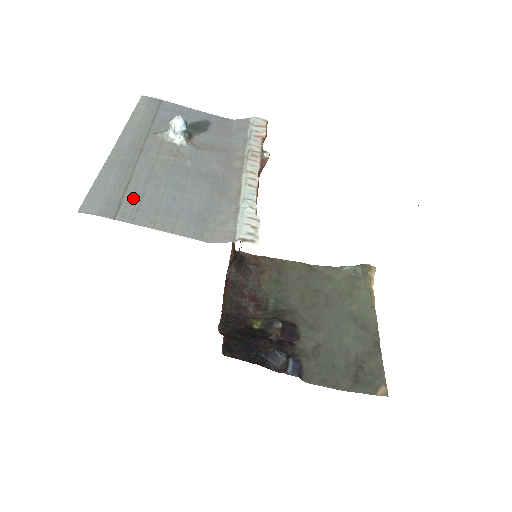
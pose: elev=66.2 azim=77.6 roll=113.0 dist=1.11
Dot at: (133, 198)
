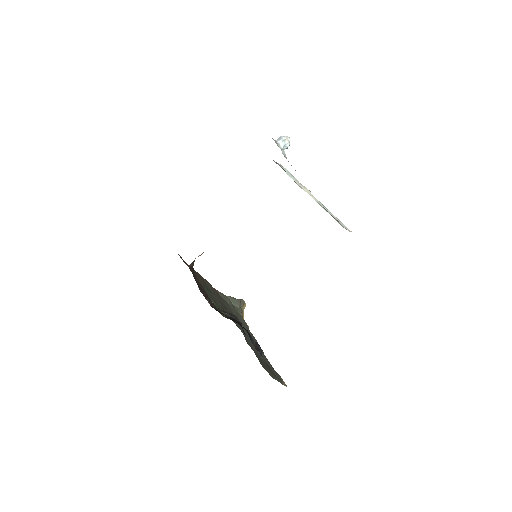
Dot at: occluded
